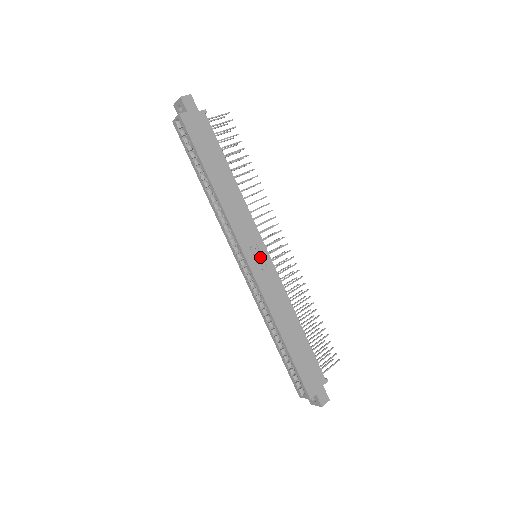
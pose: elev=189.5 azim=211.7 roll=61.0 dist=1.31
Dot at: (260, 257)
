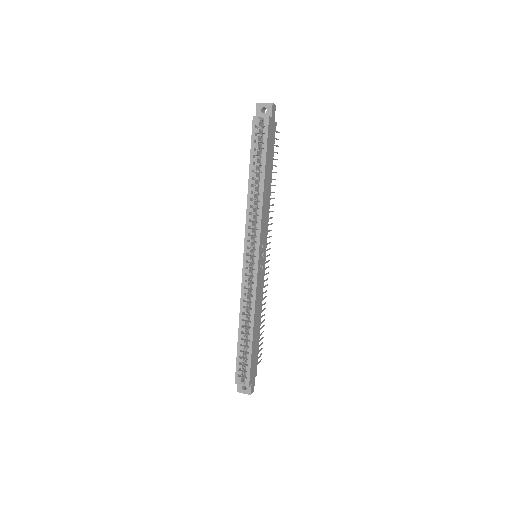
Dot at: (262, 259)
